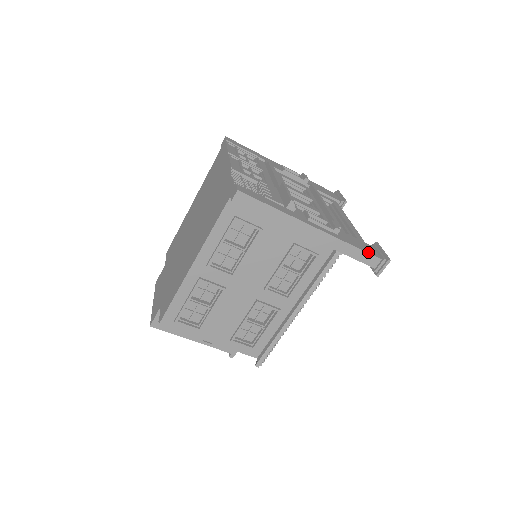
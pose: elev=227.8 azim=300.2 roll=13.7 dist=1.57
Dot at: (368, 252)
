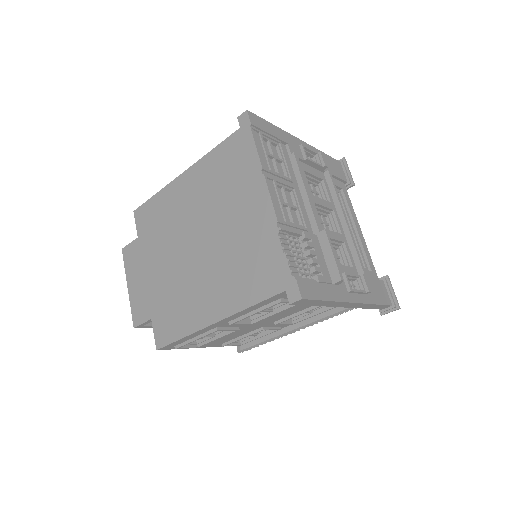
Dot at: (385, 303)
